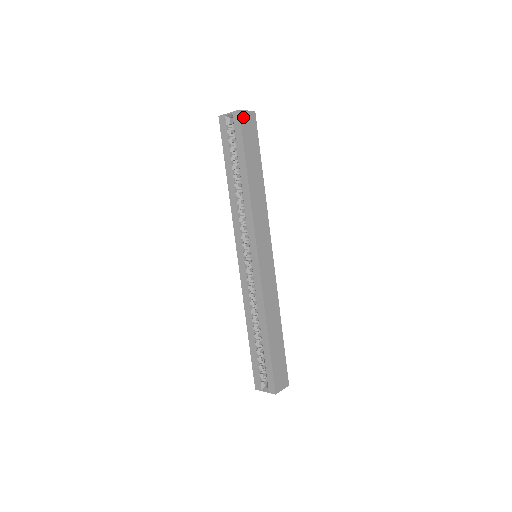
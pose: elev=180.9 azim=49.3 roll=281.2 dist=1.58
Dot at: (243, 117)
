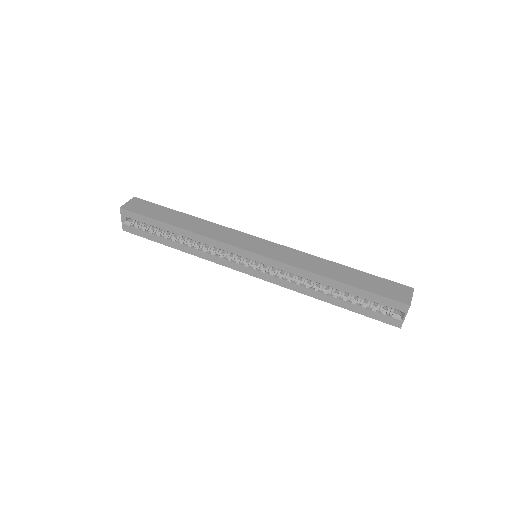
Dot at: (128, 207)
